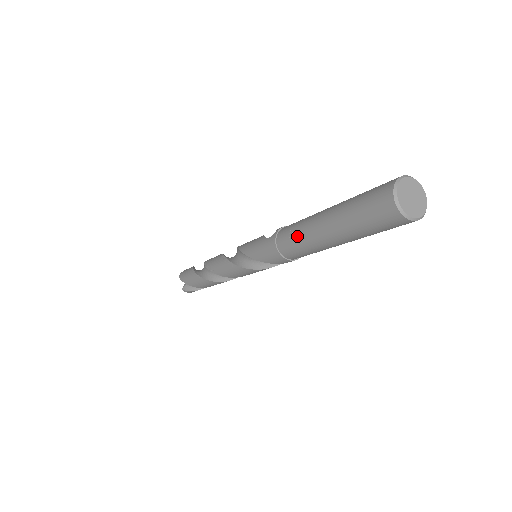
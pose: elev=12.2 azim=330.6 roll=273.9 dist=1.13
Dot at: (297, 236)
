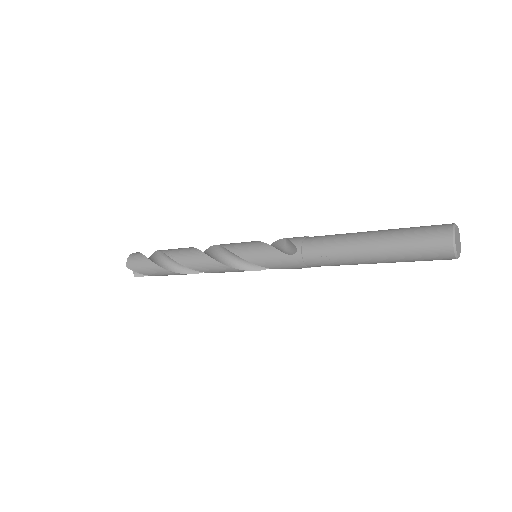
Dot at: (334, 260)
